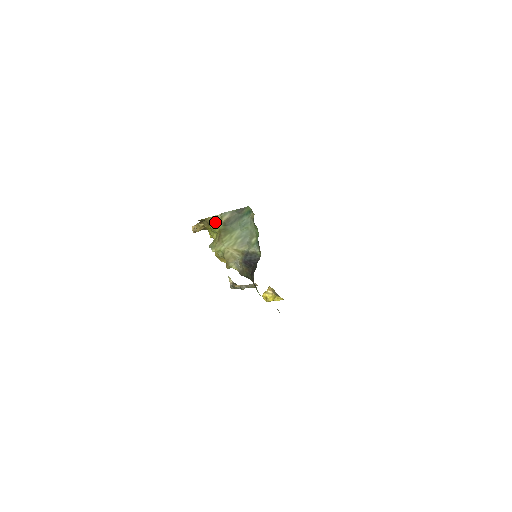
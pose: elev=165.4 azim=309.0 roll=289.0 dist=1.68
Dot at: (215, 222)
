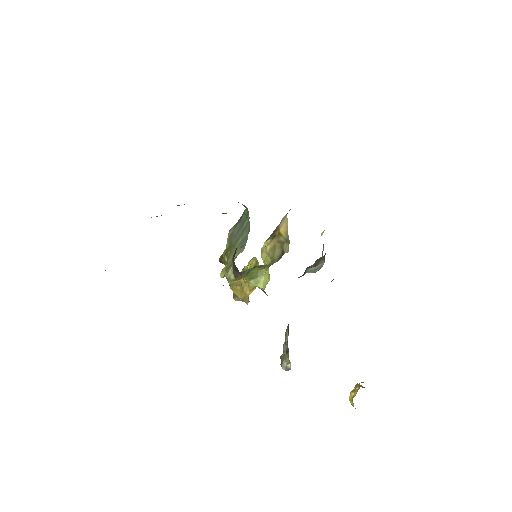
Dot at: occluded
